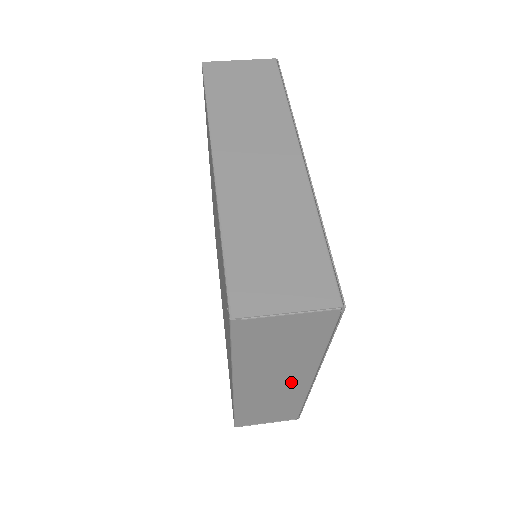
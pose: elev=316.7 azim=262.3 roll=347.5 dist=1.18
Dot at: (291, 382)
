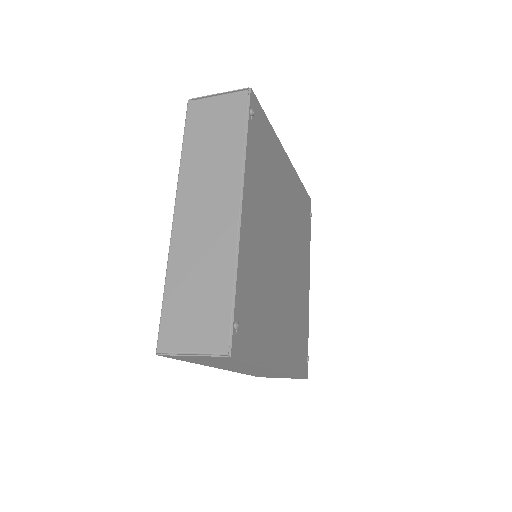
Dot at: (220, 211)
